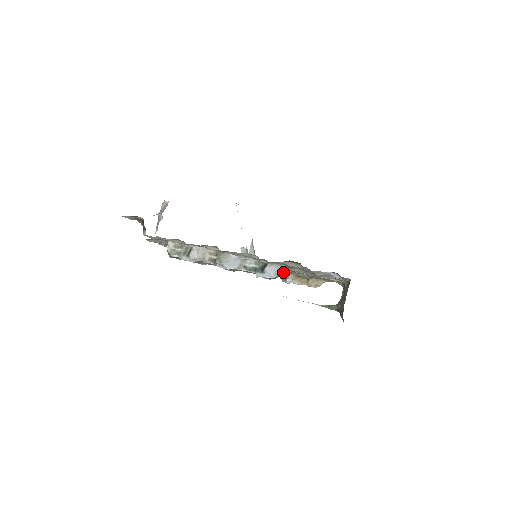
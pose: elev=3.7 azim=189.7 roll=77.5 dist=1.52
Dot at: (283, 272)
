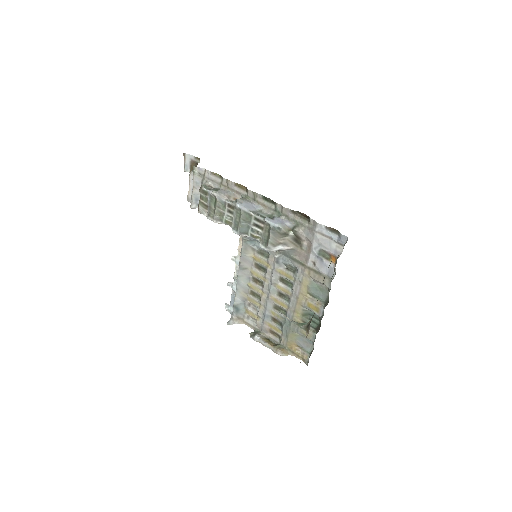
Dot at: (287, 230)
